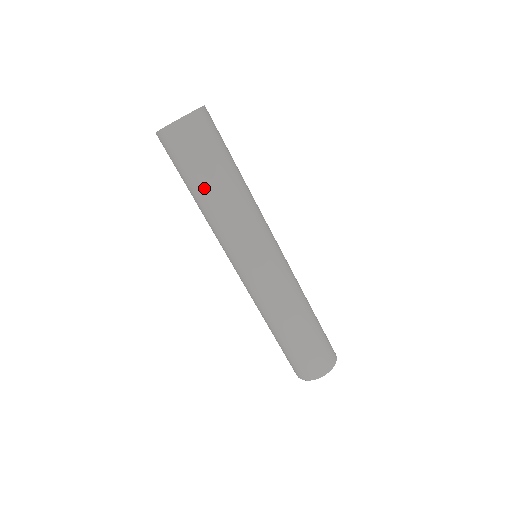
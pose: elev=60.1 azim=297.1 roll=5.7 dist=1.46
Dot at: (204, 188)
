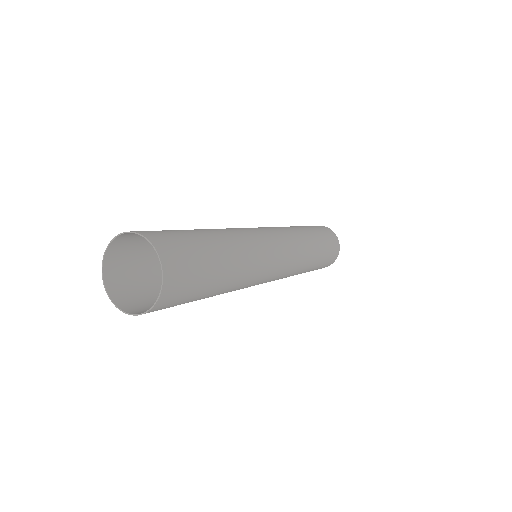
Dot at: (204, 298)
